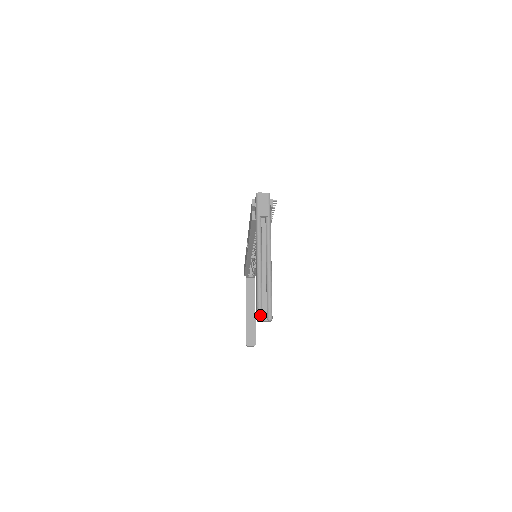
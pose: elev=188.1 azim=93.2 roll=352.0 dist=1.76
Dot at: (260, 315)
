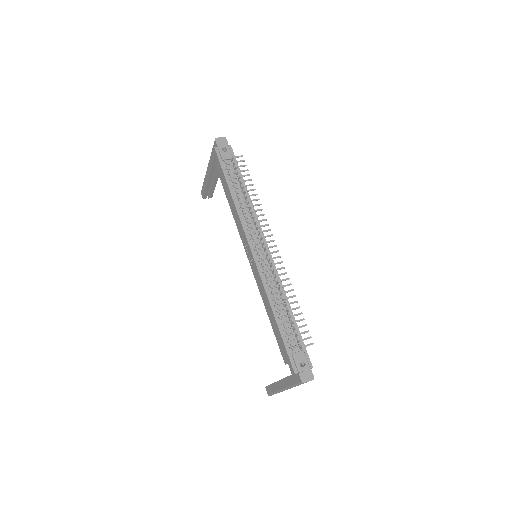
Dot at: occluded
